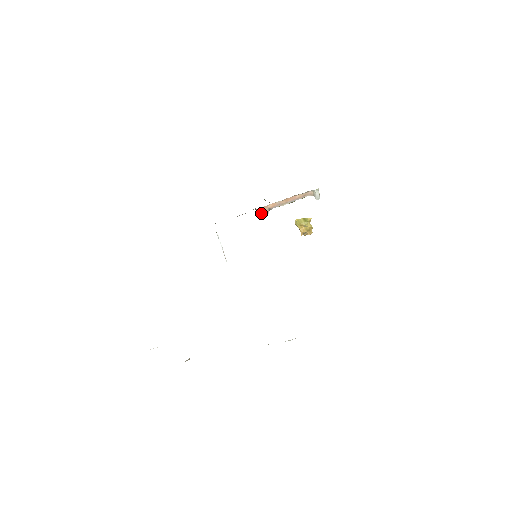
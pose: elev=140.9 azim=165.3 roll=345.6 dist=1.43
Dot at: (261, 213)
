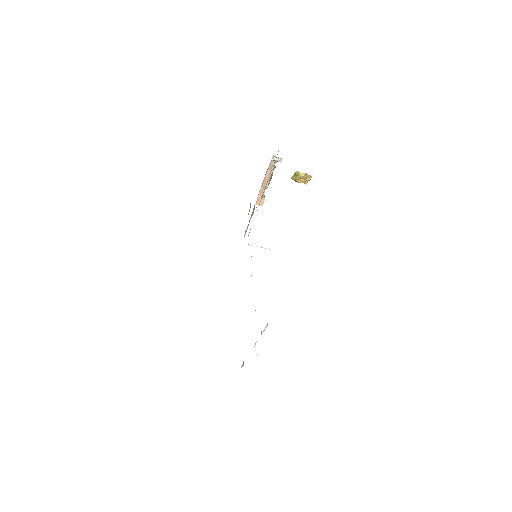
Dot at: (260, 204)
